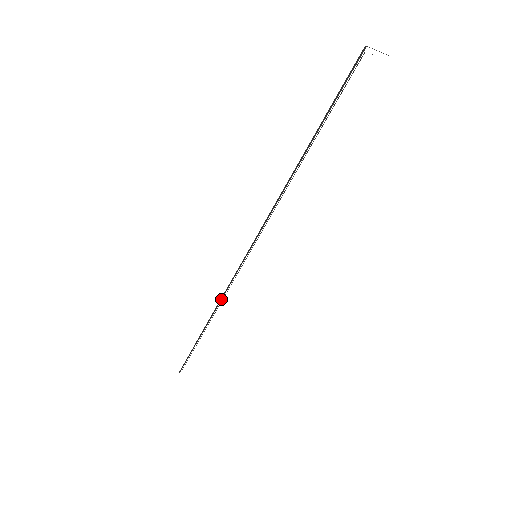
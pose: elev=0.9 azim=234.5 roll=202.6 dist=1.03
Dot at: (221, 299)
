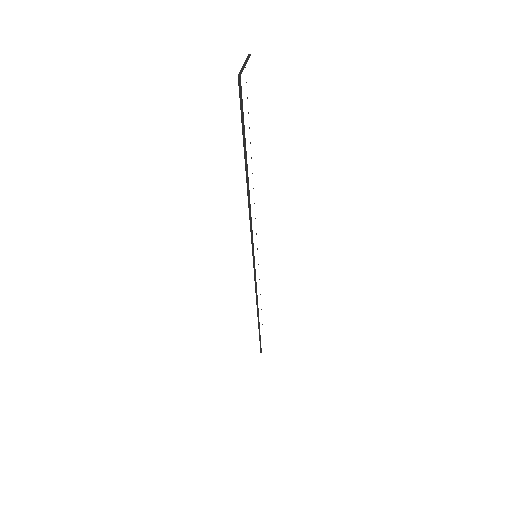
Dot at: (257, 299)
